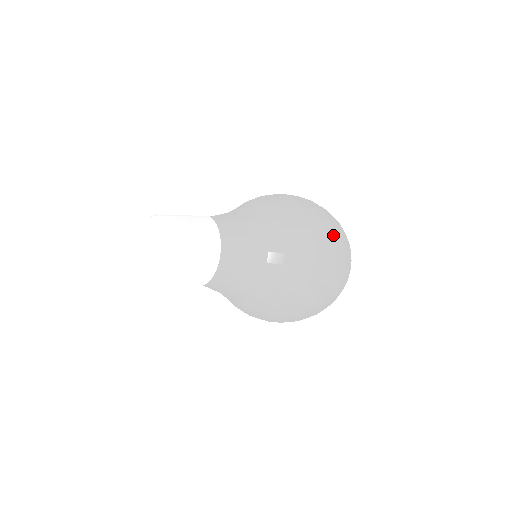
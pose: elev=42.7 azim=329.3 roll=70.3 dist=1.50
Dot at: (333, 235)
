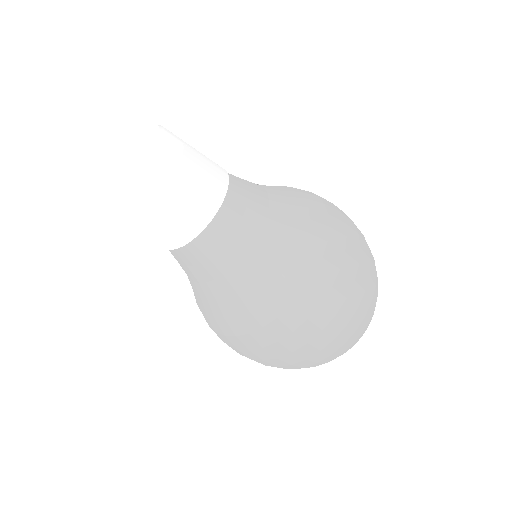
Dot at: (361, 294)
